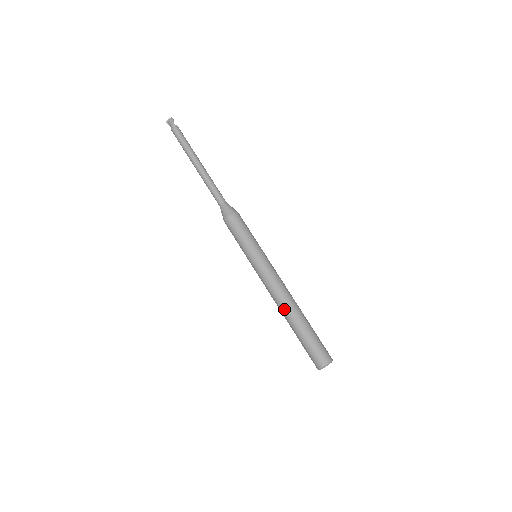
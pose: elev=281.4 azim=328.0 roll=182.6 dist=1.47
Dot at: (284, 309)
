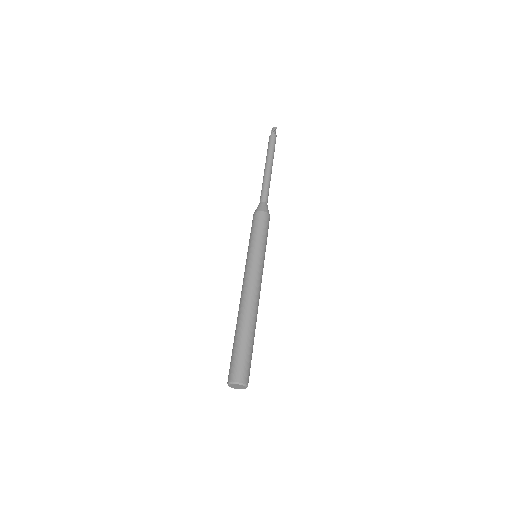
Dot at: (239, 310)
